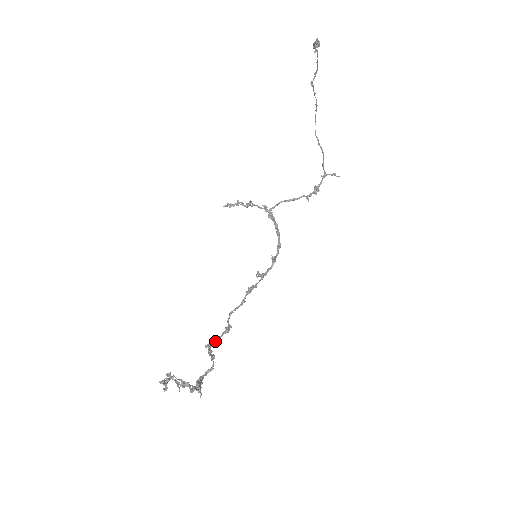
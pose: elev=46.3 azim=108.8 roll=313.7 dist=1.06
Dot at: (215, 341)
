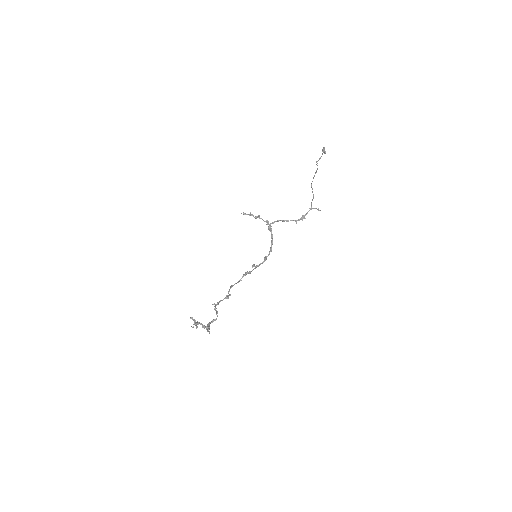
Dot at: (219, 302)
